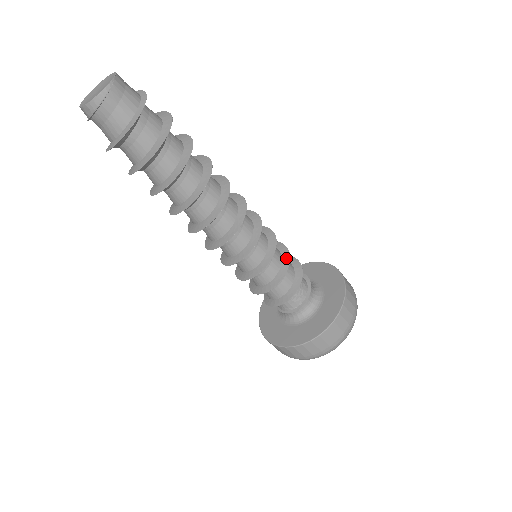
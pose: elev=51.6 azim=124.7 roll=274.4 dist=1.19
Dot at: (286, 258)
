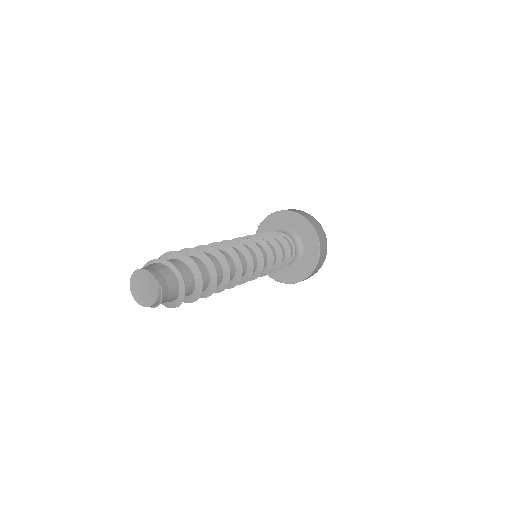
Dot at: (274, 243)
